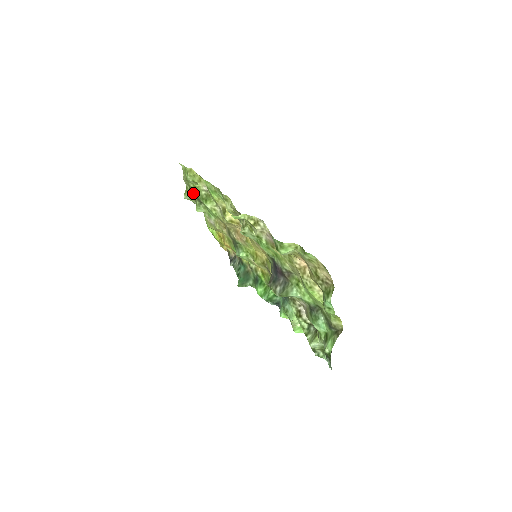
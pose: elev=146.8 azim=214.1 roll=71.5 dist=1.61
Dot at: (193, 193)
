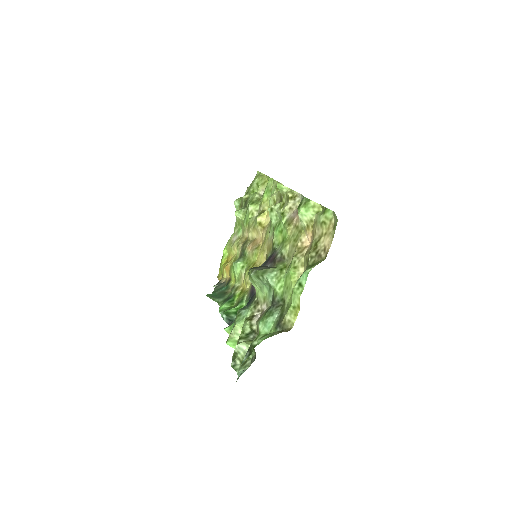
Dot at: (246, 197)
